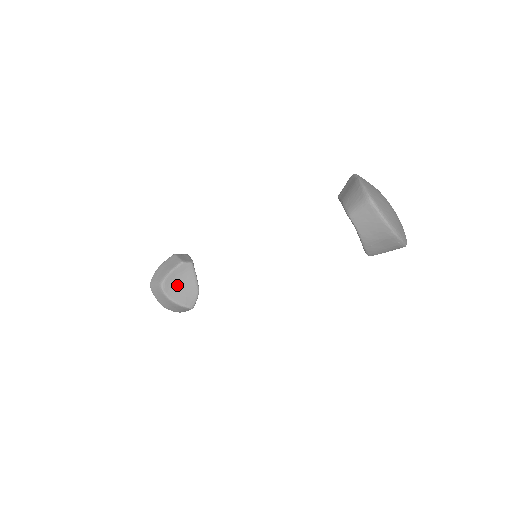
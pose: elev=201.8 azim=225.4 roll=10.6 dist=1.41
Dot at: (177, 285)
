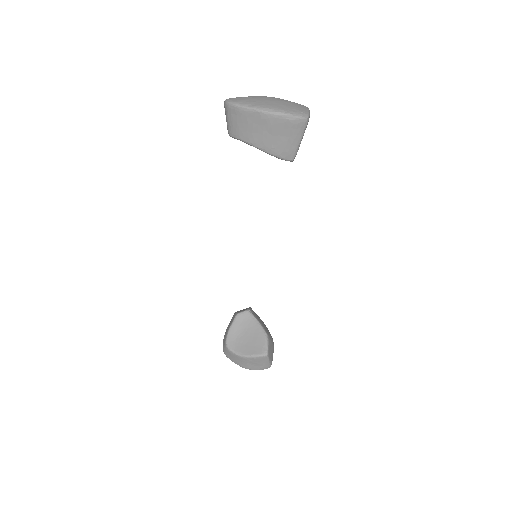
Dot at: (242, 338)
